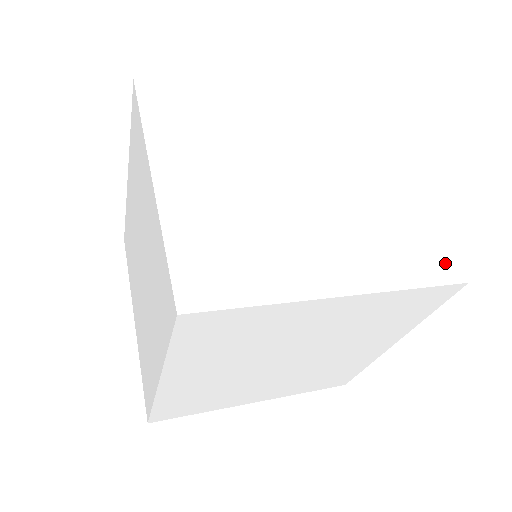
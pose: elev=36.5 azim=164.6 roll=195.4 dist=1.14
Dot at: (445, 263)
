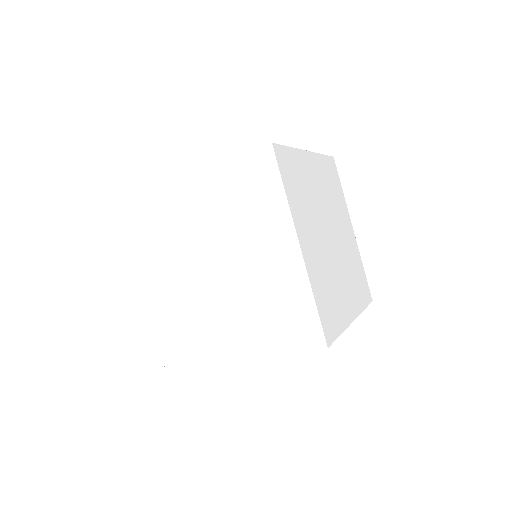
Dot at: occluded
